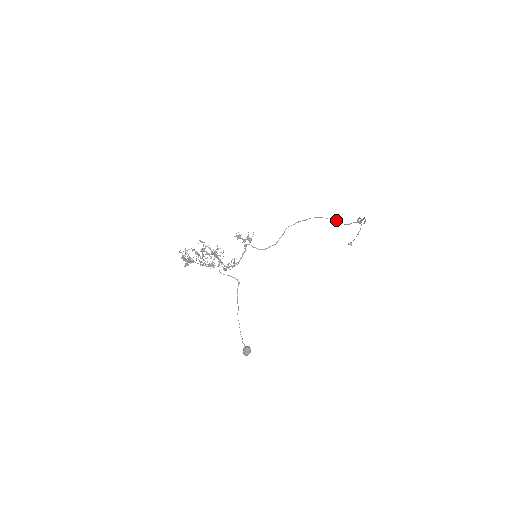
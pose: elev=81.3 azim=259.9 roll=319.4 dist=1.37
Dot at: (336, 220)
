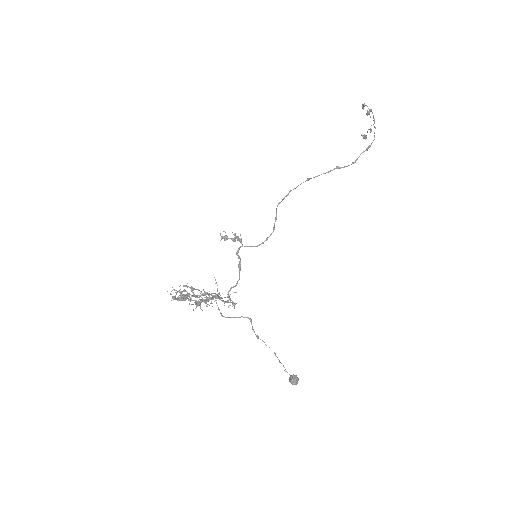
Dot at: (336, 168)
